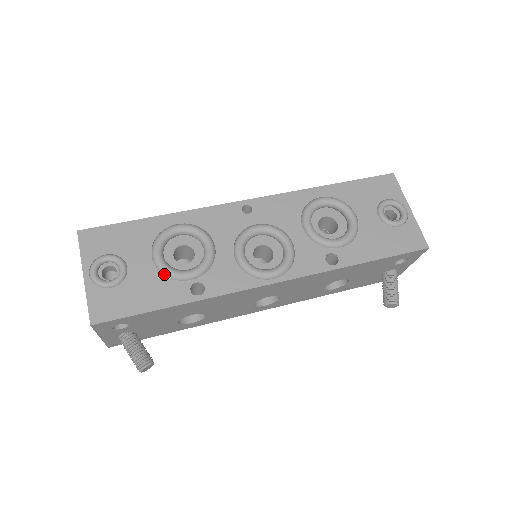
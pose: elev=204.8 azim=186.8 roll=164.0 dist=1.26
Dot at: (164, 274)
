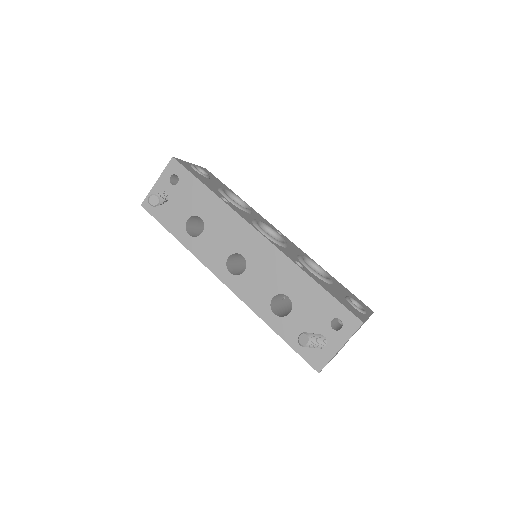
Dot at: (219, 189)
